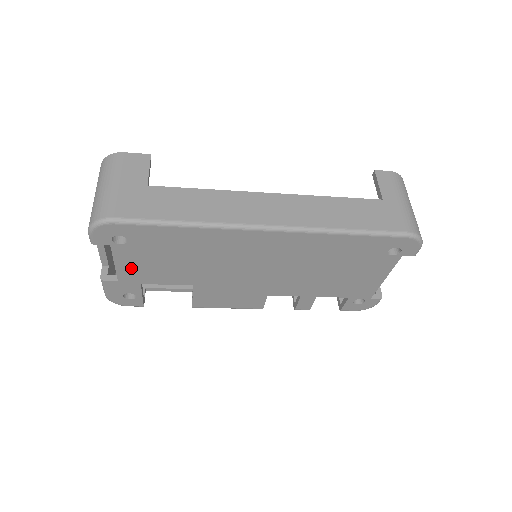
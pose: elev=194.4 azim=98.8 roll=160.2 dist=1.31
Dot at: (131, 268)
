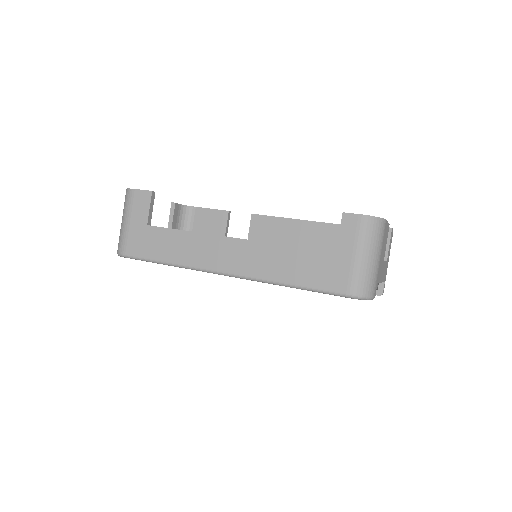
Dot at: occluded
